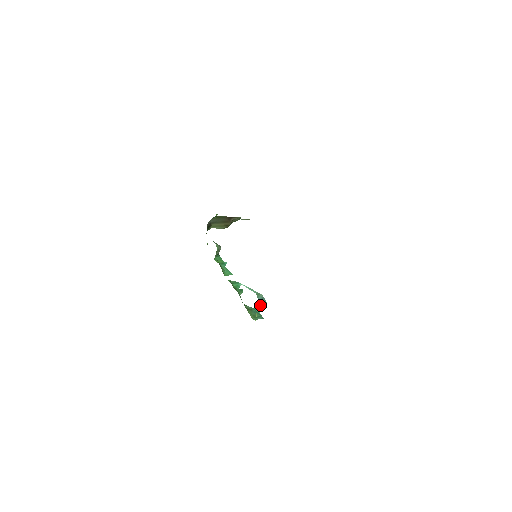
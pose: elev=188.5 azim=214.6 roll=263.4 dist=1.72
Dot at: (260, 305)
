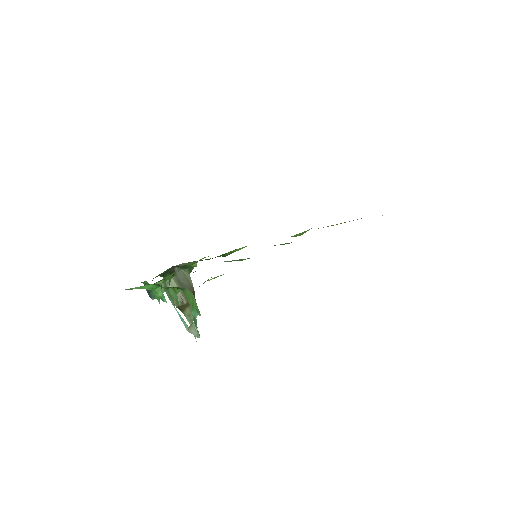
Dot at: (195, 322)
